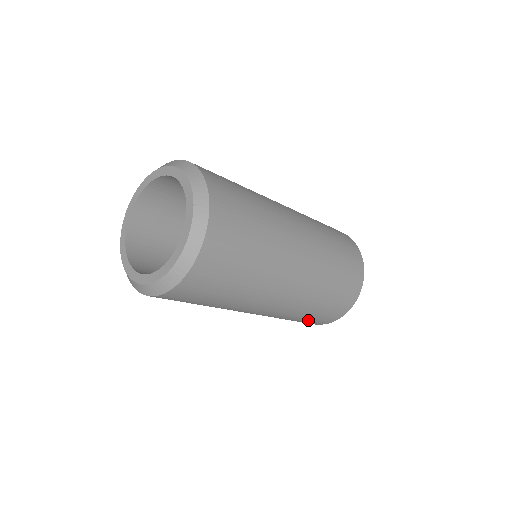
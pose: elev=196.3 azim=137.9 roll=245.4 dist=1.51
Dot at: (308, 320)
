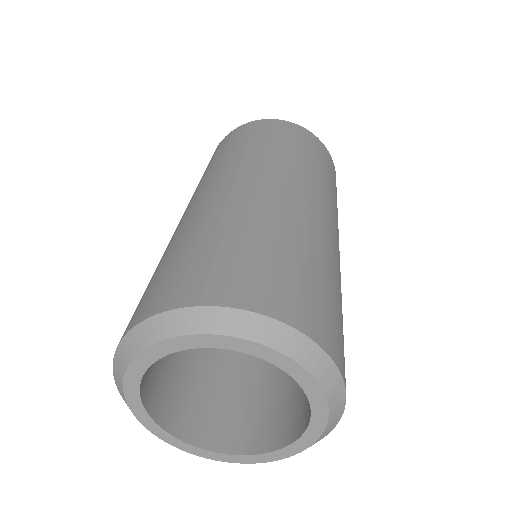
Dot at: occluded
